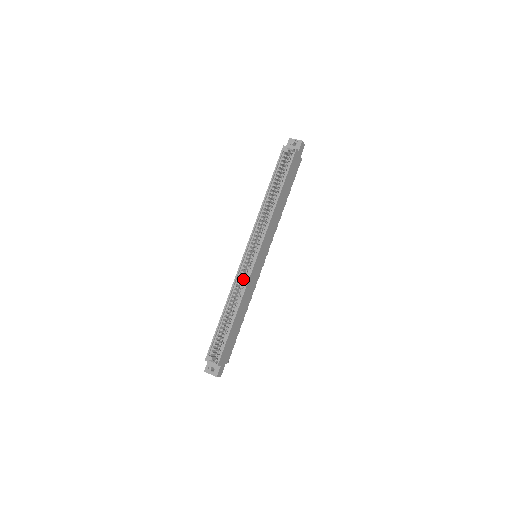
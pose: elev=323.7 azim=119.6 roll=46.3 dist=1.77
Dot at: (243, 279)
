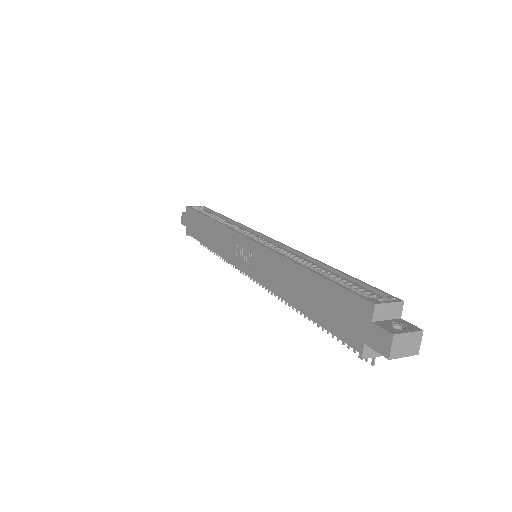
Dot at: occluded
